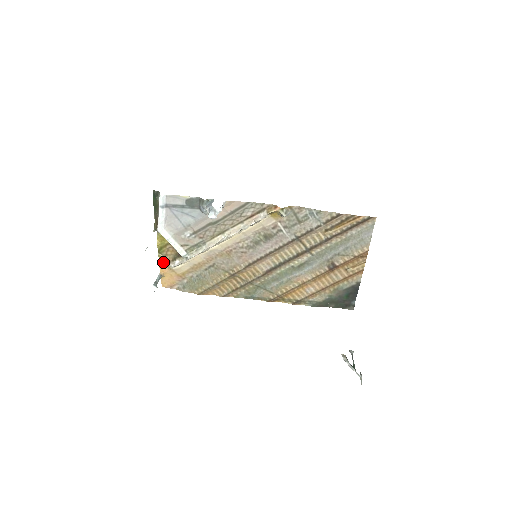
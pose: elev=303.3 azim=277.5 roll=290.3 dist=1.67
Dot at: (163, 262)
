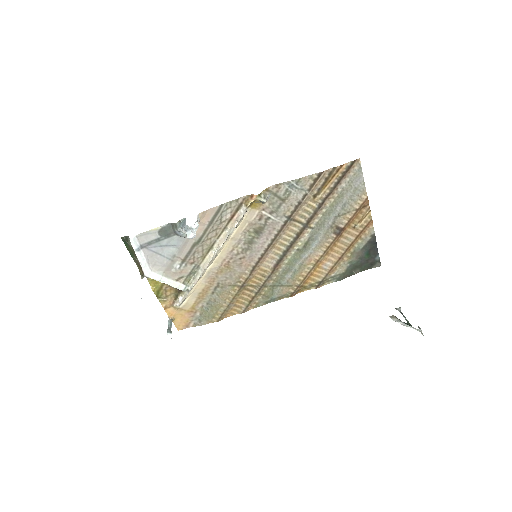
Dot at: (167, 305)
